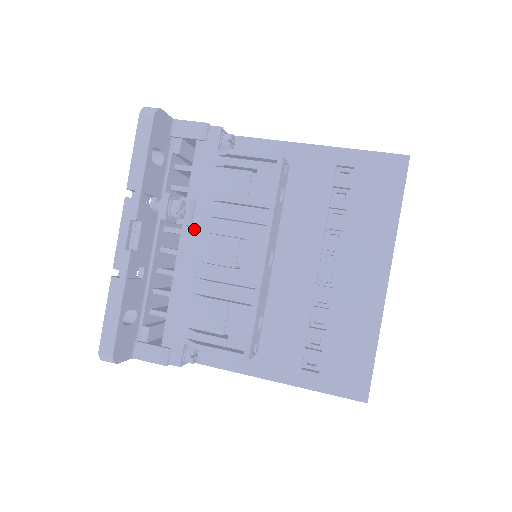
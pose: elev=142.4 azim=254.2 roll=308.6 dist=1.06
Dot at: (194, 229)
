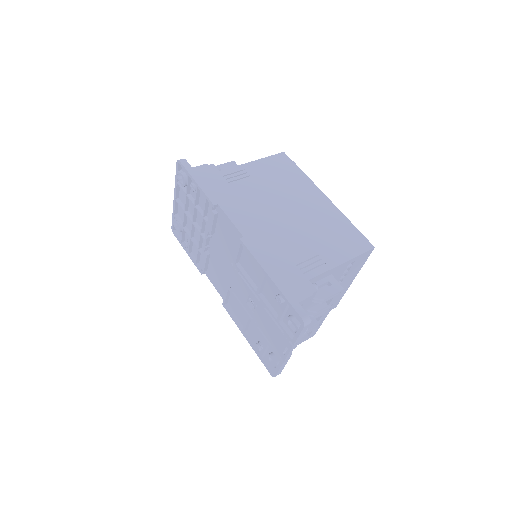
Dot at: occluded
